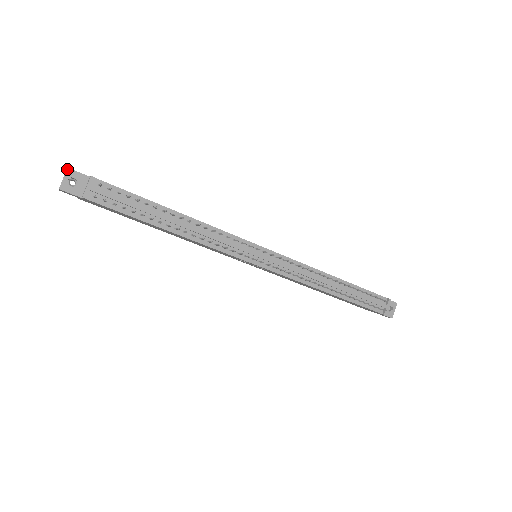
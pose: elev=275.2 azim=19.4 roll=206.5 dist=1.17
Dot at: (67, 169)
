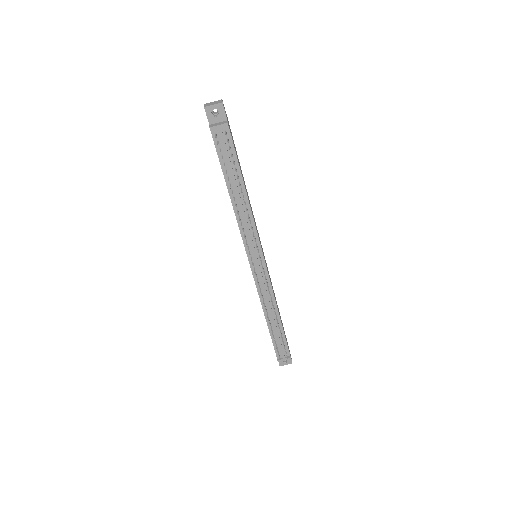
Dot at: (221, 103)
